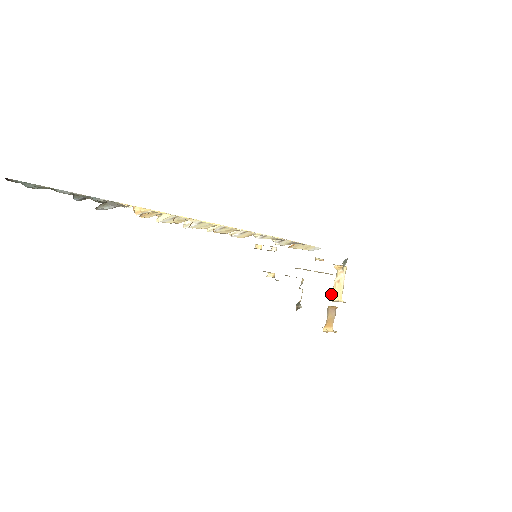
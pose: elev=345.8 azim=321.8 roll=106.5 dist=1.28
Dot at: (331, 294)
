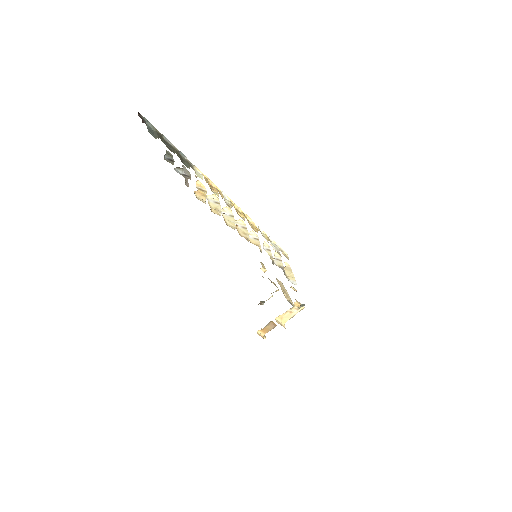
Dot at: (279, 316)
